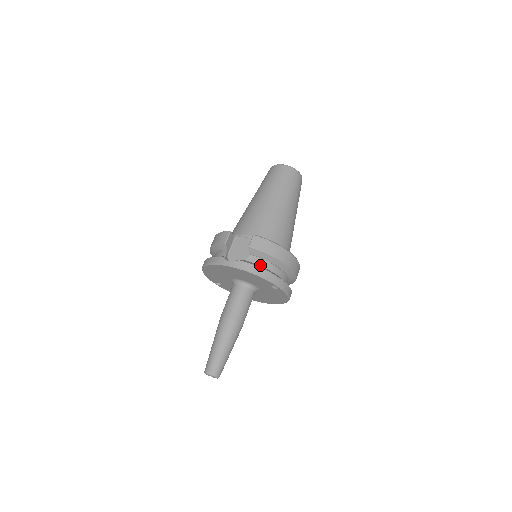
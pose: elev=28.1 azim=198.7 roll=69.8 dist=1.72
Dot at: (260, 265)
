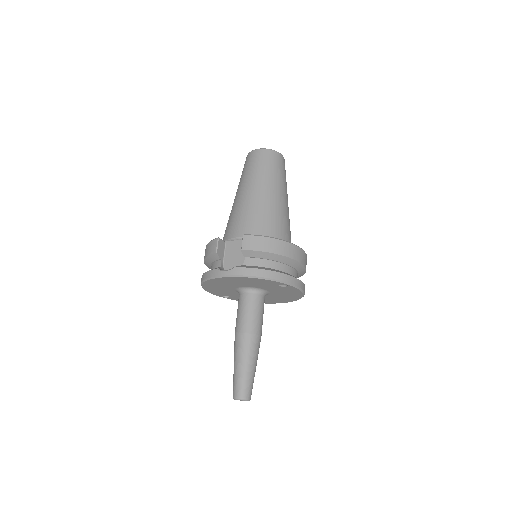
Dot at: (260, 266)
